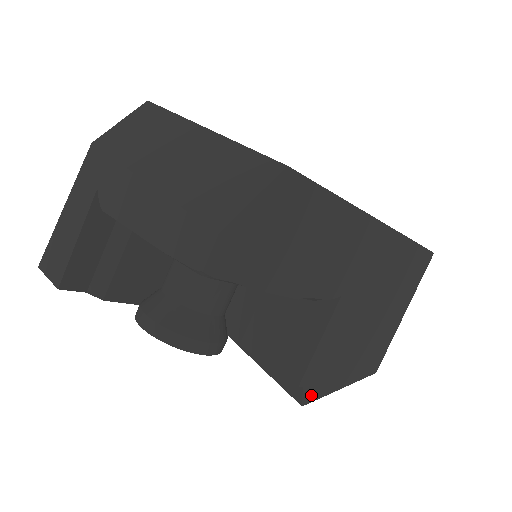
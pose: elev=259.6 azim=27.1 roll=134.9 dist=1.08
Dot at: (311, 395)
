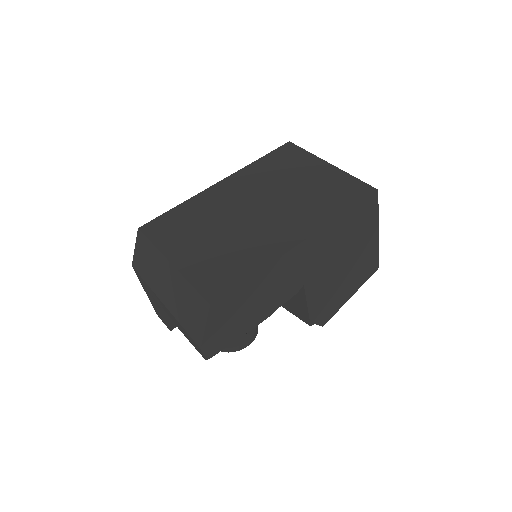
Dot at: (325, 319)
